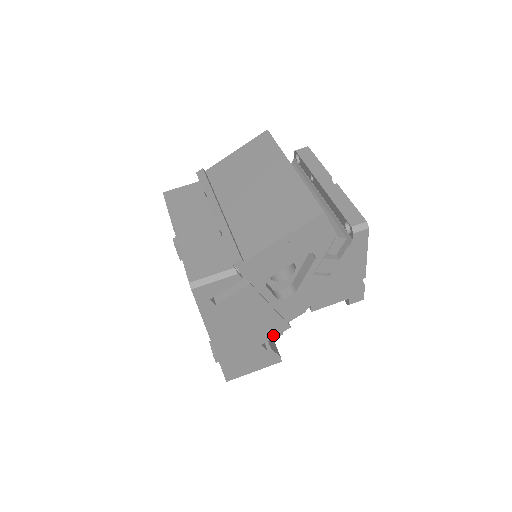
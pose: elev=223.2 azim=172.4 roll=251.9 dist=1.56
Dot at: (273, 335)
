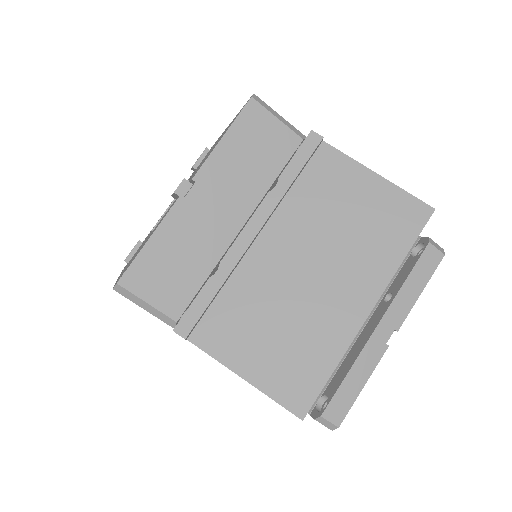
Dot at: occluded
